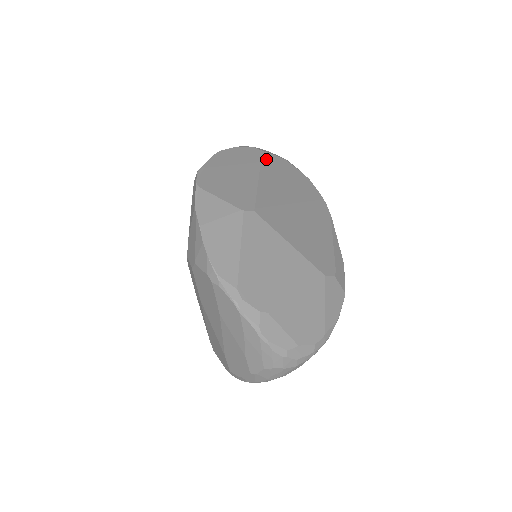
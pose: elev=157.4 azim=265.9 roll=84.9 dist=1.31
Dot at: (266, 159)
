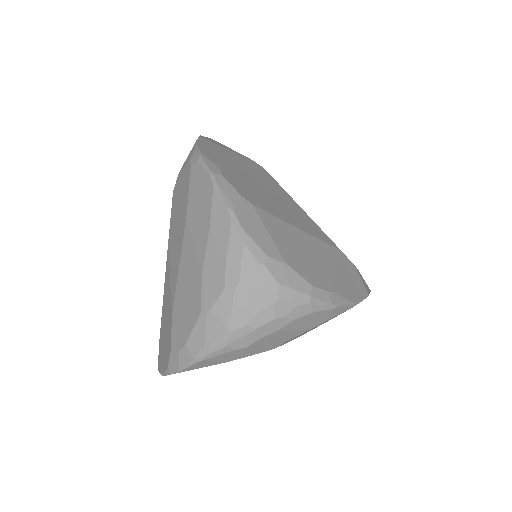
Dot at: occluded
